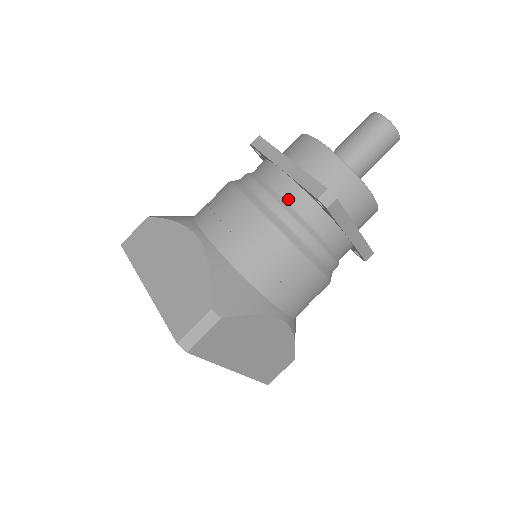
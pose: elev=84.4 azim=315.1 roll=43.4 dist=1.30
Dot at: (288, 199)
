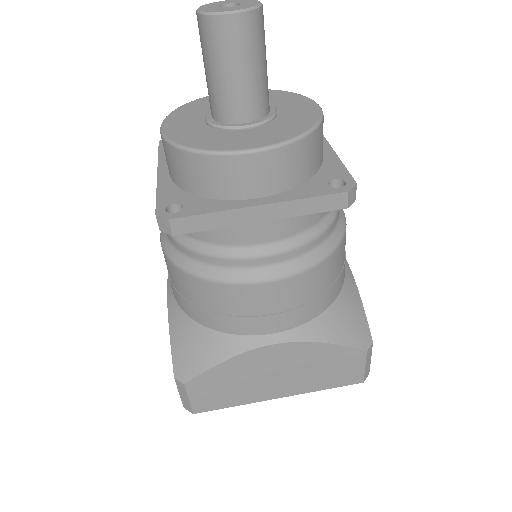
Dot at: (301, 230)
